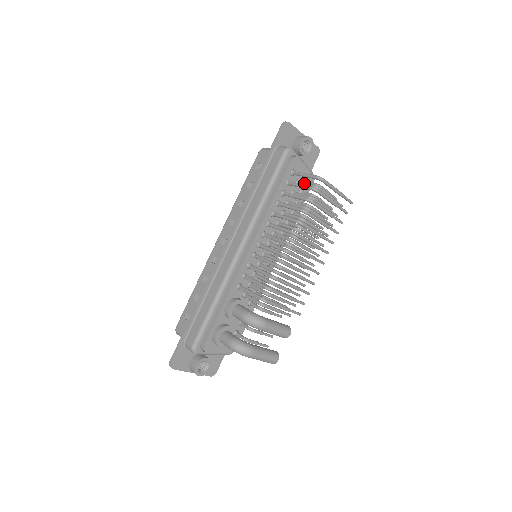
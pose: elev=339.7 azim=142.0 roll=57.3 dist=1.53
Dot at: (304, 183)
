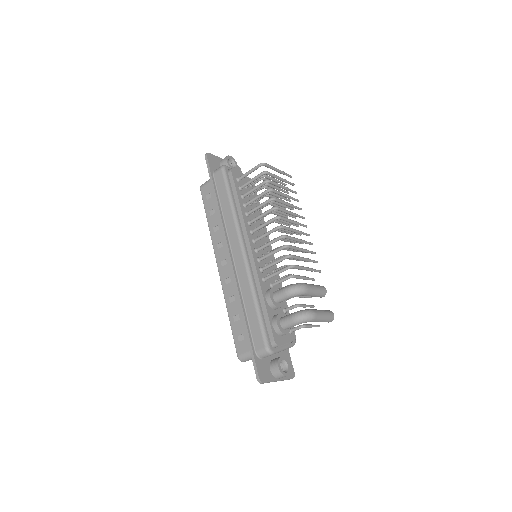
Dot at: occluded
